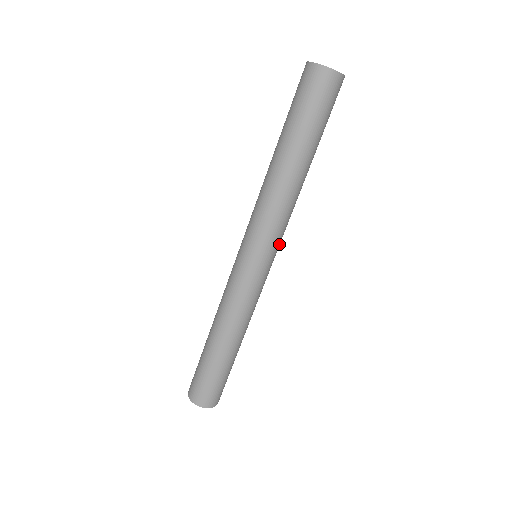
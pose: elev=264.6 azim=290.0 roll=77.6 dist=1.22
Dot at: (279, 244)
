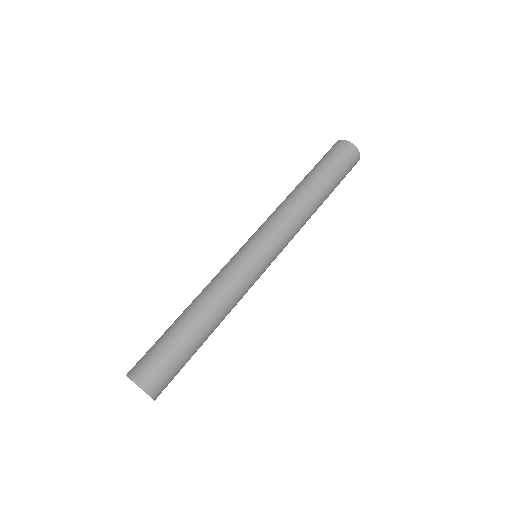
Dot at: occluded
